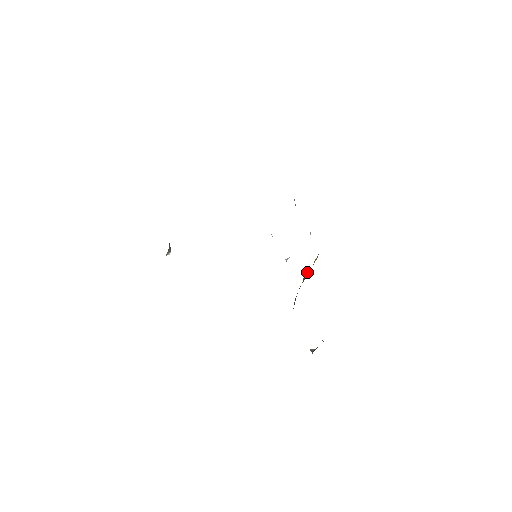
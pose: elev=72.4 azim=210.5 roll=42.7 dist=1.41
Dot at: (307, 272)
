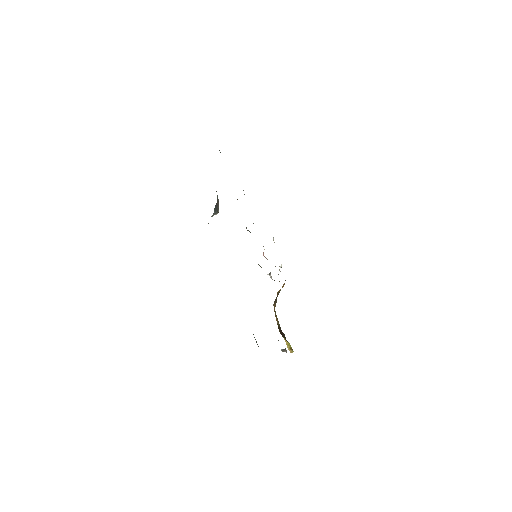
Dot at: (280, 289)
